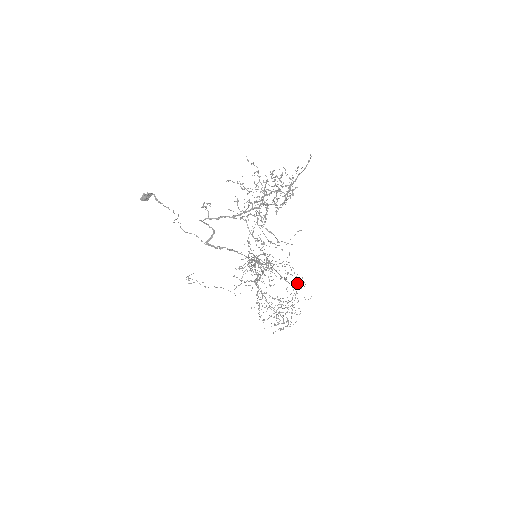
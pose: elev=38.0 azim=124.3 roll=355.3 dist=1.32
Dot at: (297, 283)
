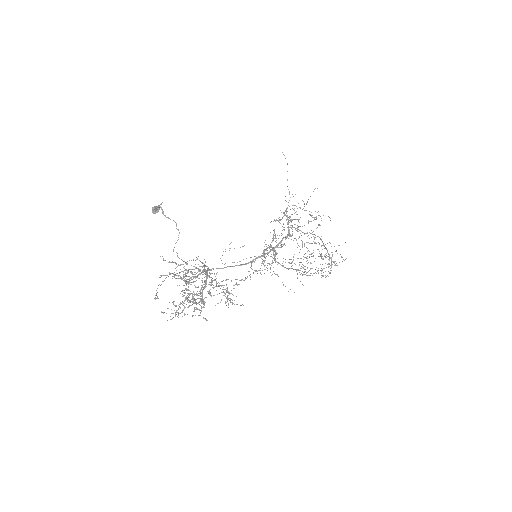
Dot at: occluded
